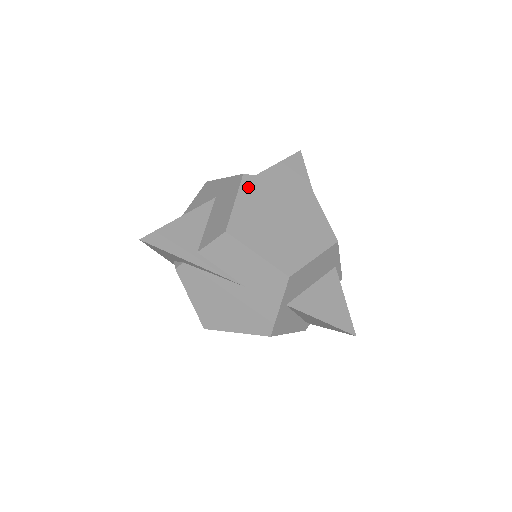
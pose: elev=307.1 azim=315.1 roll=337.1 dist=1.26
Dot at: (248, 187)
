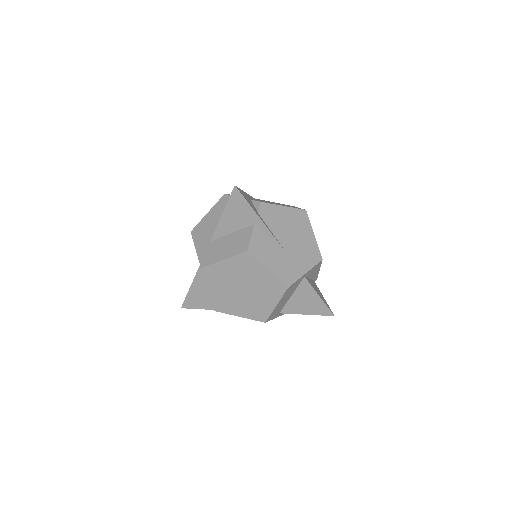
Dot at: (209, 277)
